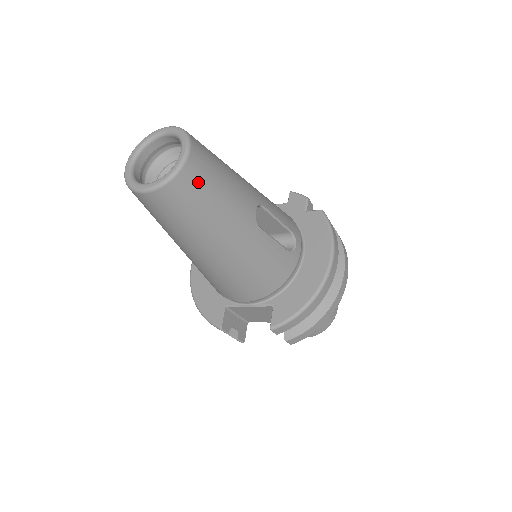
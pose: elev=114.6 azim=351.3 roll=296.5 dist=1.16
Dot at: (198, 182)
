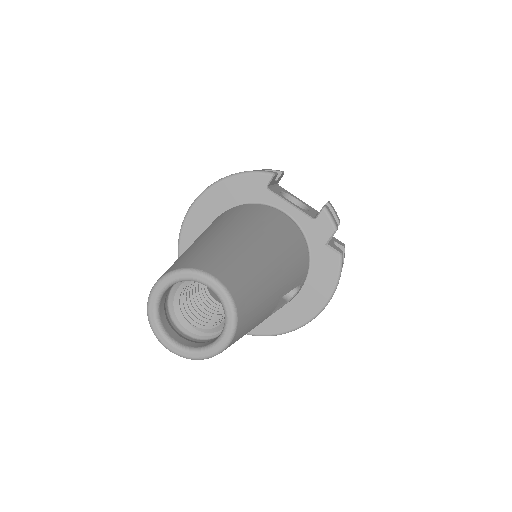
Dot at: occluded
